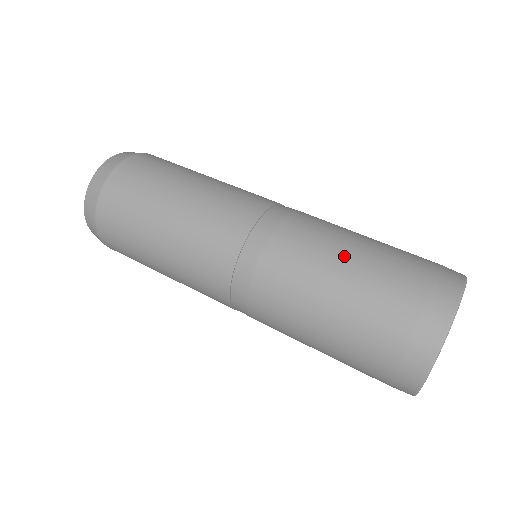
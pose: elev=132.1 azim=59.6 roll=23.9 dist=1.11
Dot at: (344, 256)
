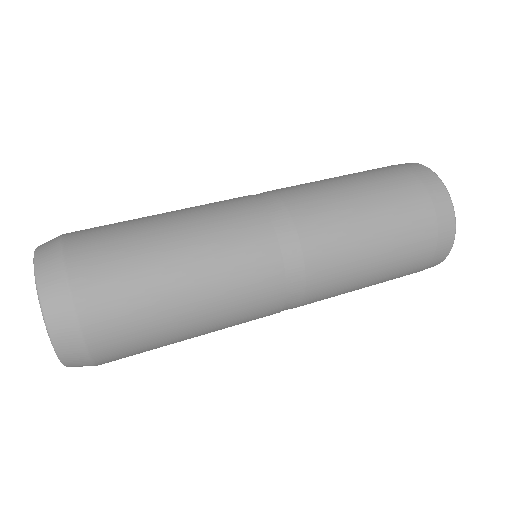
Dot at: (365, 217)
